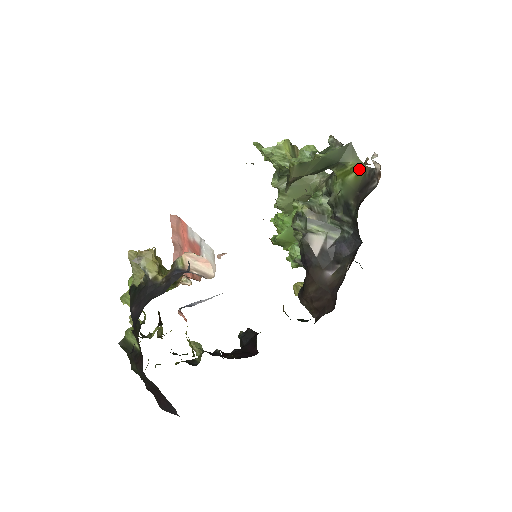
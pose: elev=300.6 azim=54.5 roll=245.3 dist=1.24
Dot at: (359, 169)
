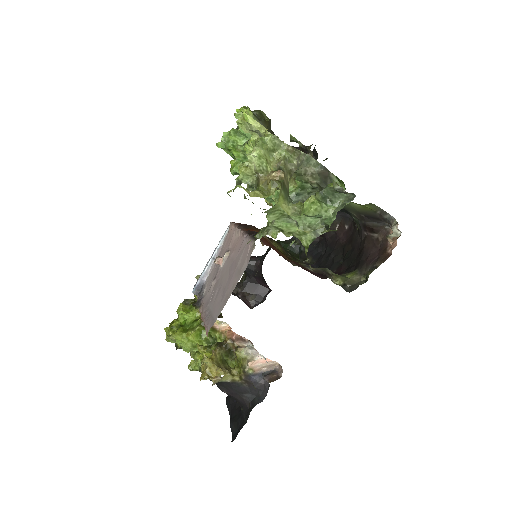
Dot at: (369, 207)
